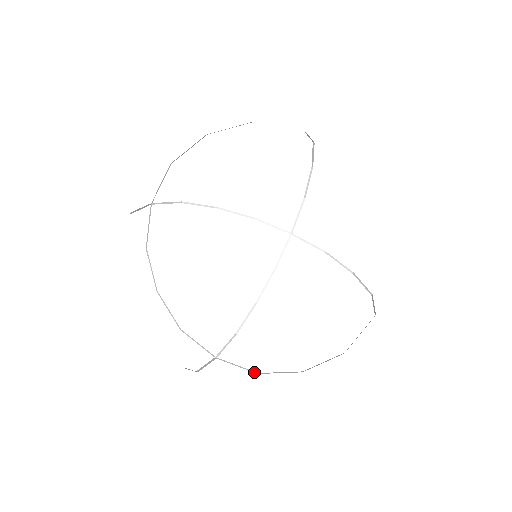
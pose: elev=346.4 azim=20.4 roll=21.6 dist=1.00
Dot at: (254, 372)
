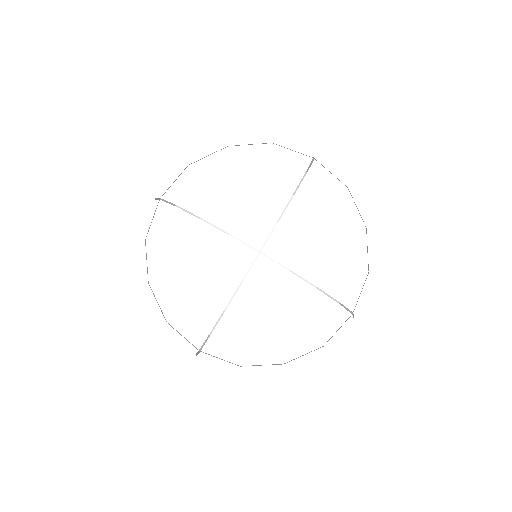
Dot at: (237, 365)
